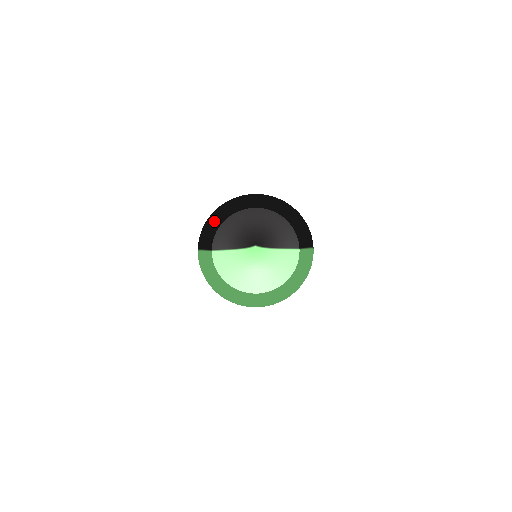
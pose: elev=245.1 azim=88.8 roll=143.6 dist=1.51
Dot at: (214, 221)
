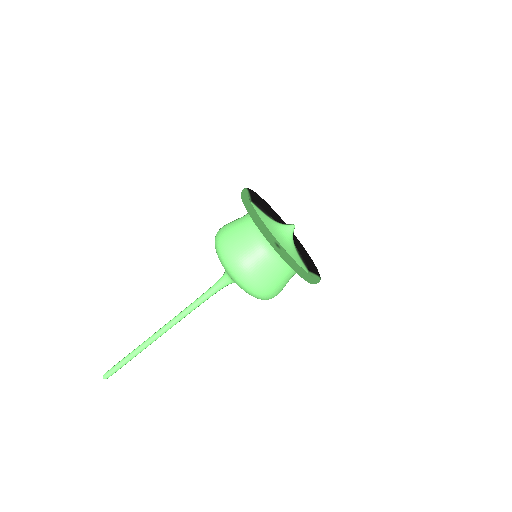
Dot at: (259, 199)
